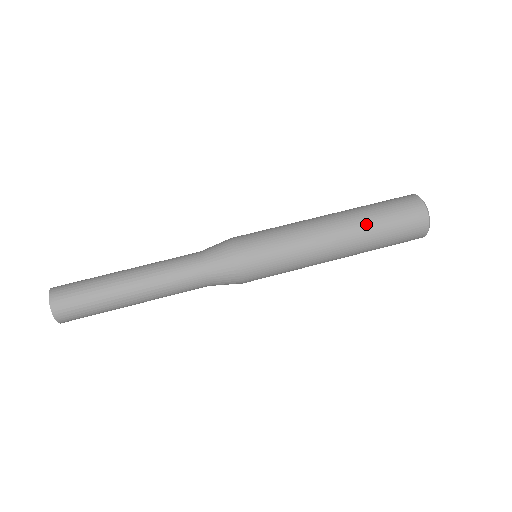
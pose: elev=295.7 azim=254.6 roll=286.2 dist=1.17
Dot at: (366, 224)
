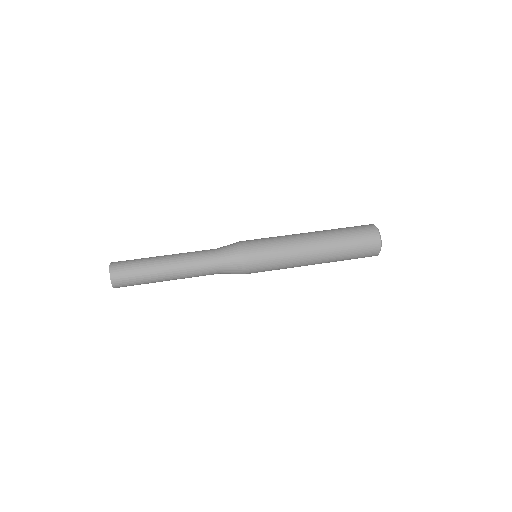
Dot at: (334, 235)
